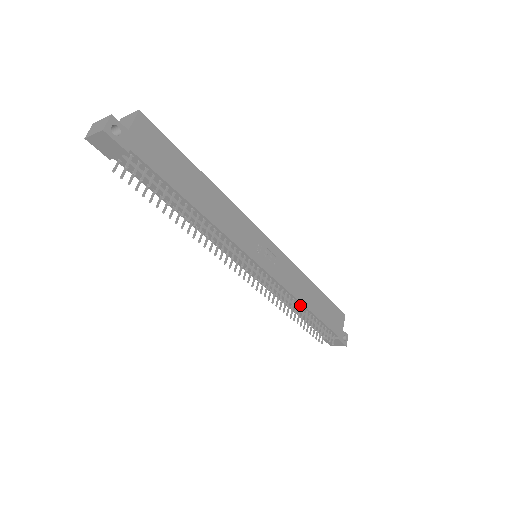
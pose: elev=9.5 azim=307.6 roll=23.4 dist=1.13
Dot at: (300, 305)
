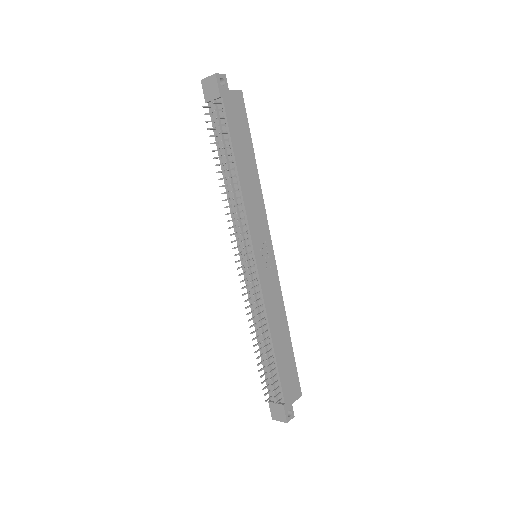
Dot at: (267, 330)
